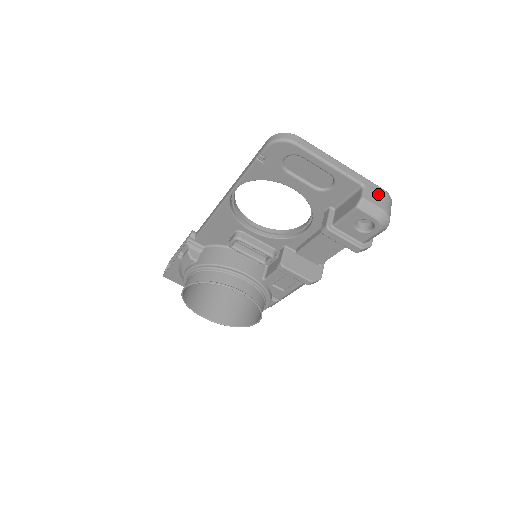
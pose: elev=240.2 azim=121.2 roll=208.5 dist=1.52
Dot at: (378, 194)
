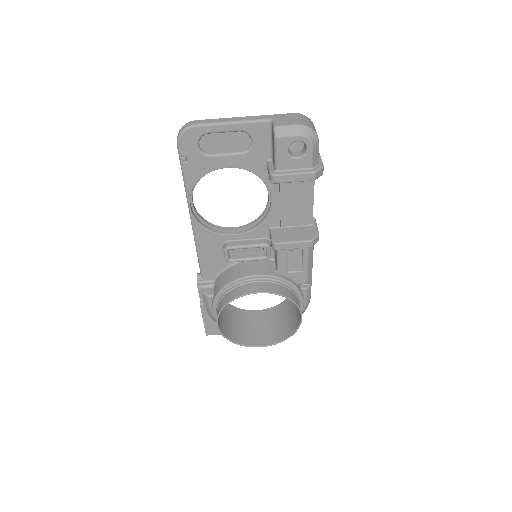
Dot at: (289, 118)
